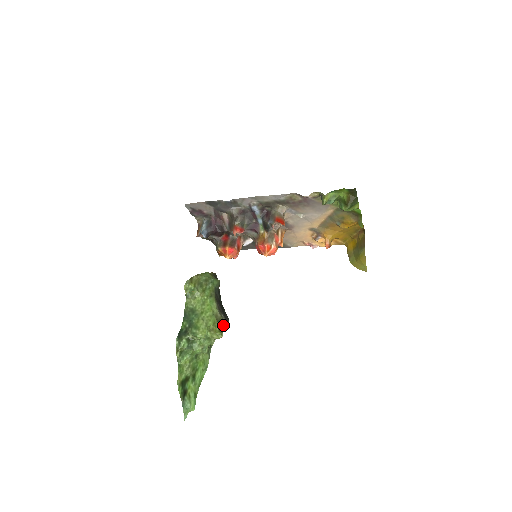
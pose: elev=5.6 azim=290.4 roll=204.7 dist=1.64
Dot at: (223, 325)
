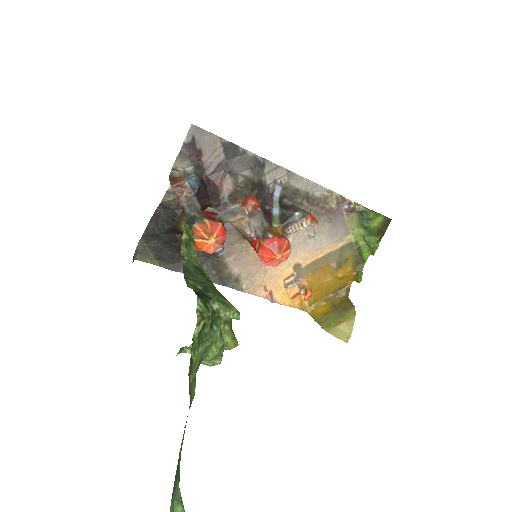
Dot at: occluded
